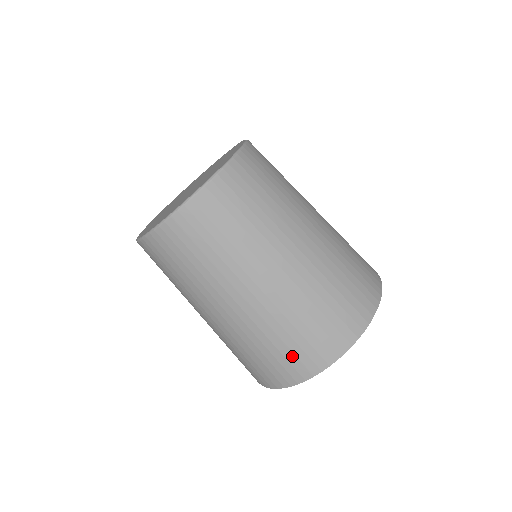
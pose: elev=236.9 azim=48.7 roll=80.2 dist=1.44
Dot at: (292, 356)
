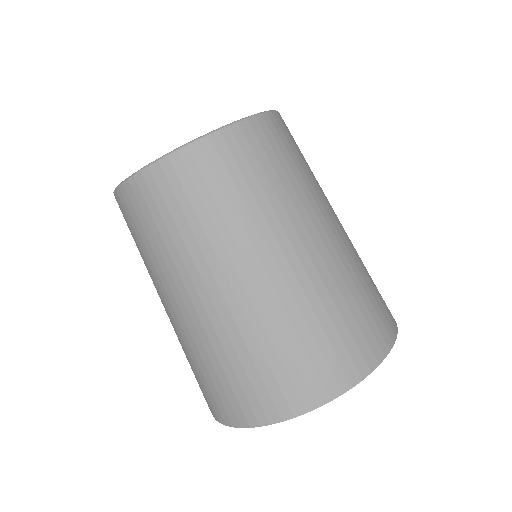
Dot at: (216, 392)
